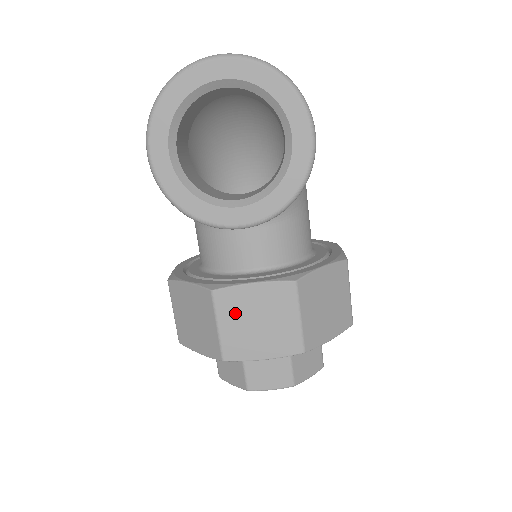
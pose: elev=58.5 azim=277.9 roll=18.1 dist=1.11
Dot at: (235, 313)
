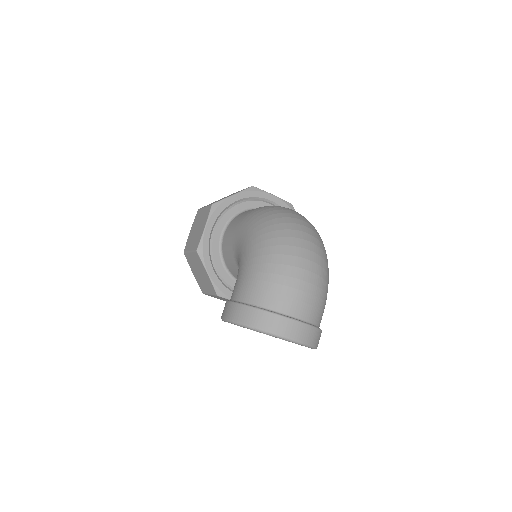
Dot at: occluded
